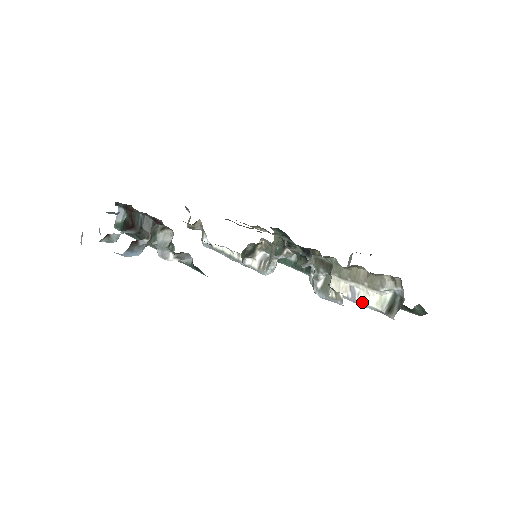
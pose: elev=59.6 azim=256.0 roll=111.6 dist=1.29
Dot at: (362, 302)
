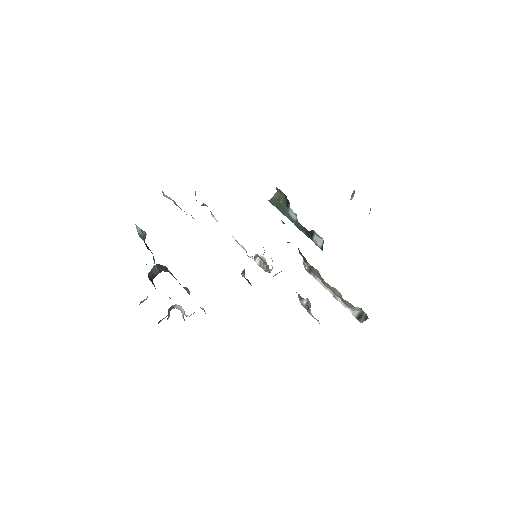
Dot at: occluded
